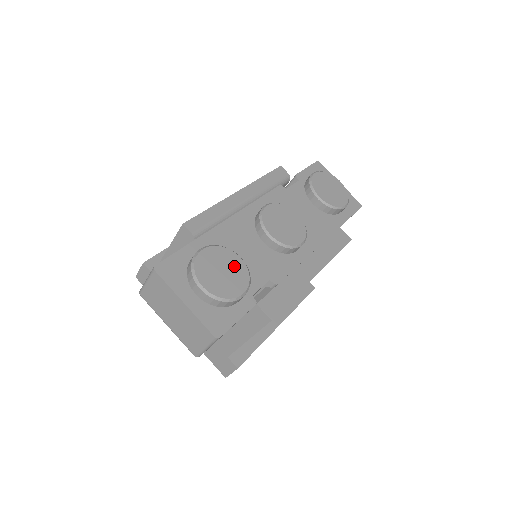
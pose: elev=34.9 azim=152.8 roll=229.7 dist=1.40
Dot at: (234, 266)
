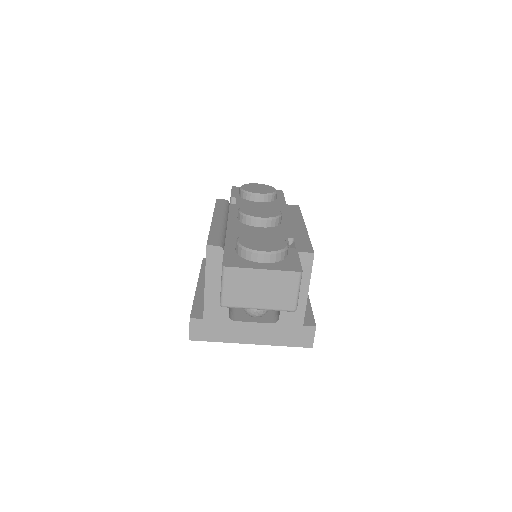
Dot at: (264, 237)
